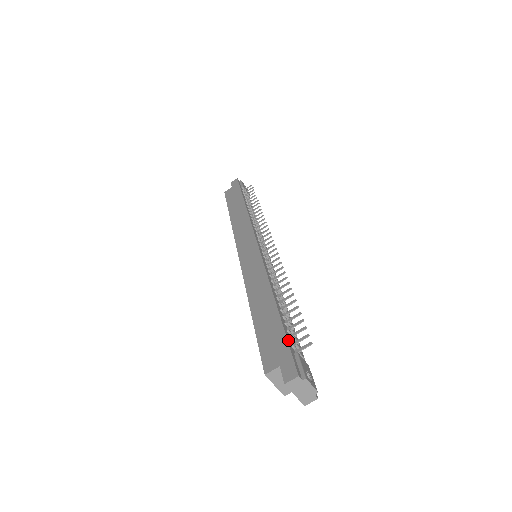
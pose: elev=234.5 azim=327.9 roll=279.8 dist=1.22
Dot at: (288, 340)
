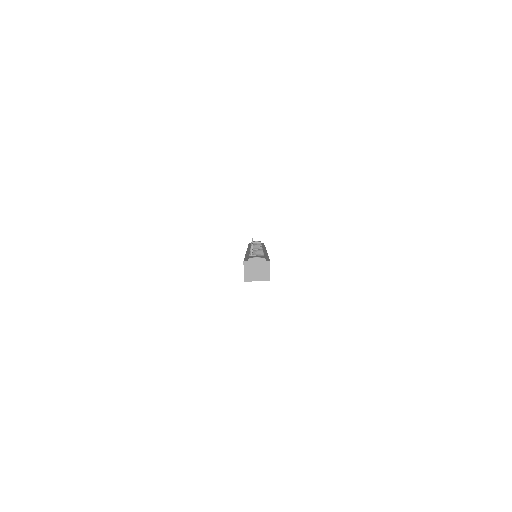
Dot at: (246, 258)
